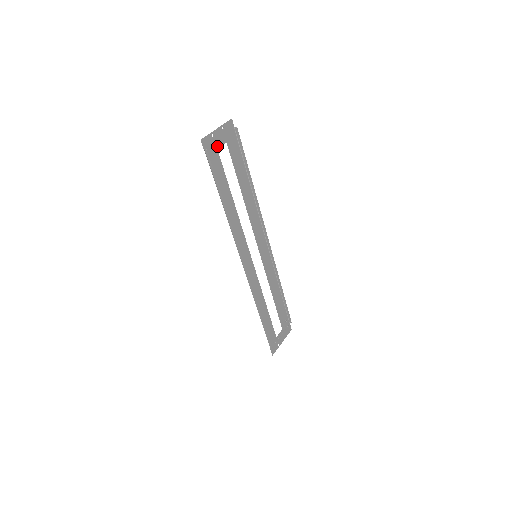
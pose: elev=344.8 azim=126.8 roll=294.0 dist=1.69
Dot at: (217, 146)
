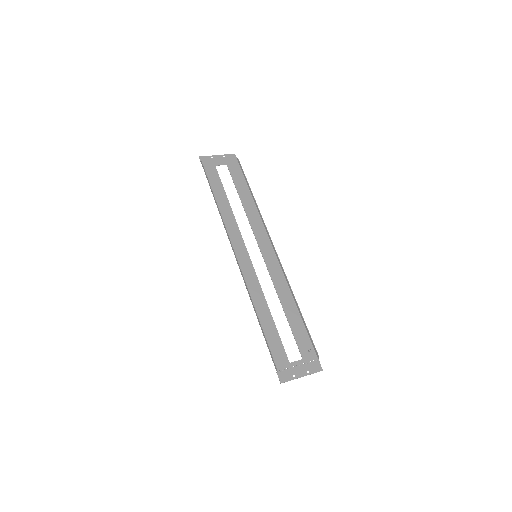
Dot at: (216, 164)
